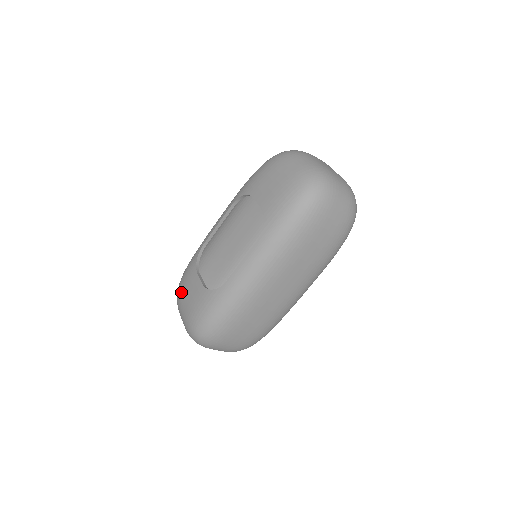
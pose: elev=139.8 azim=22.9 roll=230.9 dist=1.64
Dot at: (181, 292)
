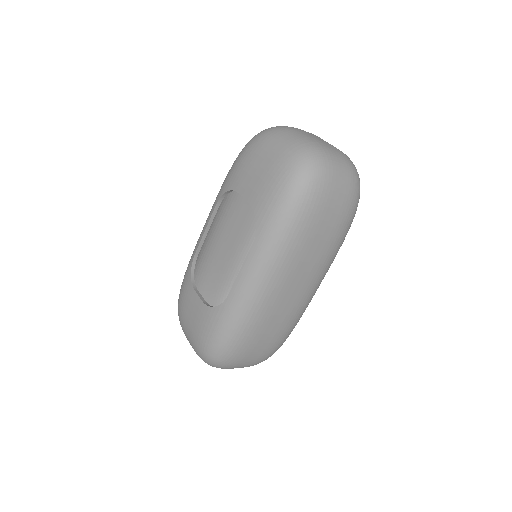
Dot at: (182, 313)
